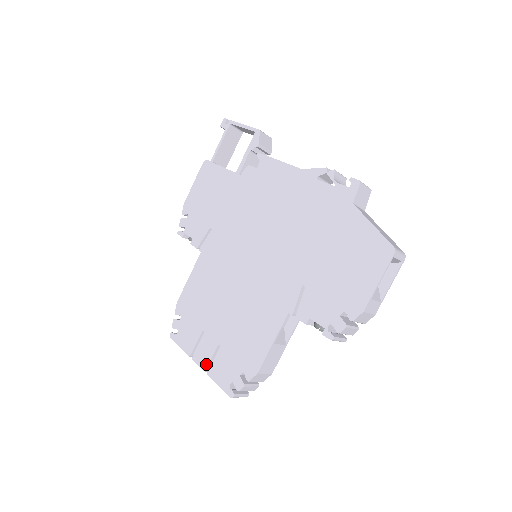
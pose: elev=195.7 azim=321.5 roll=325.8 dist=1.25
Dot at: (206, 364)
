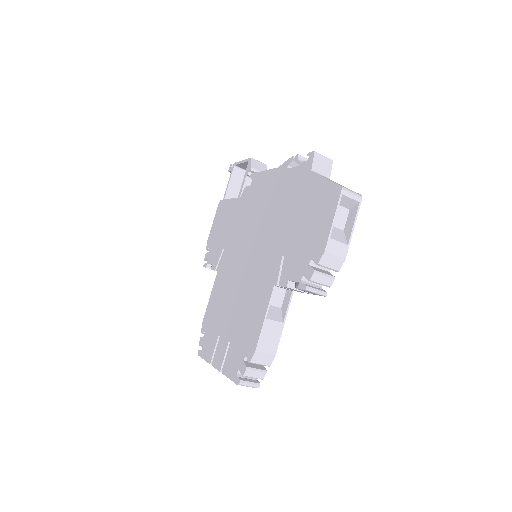
Dot at: (221, 364)
